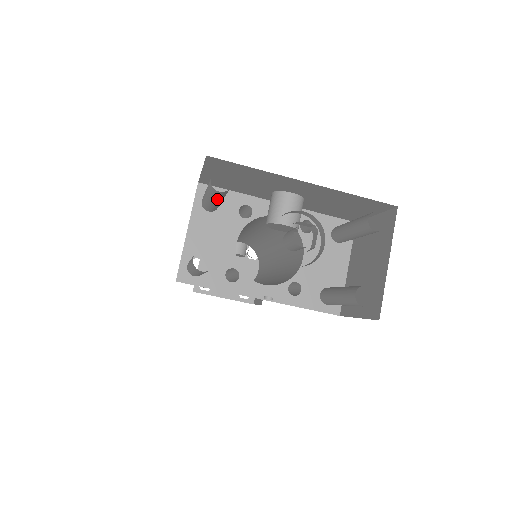
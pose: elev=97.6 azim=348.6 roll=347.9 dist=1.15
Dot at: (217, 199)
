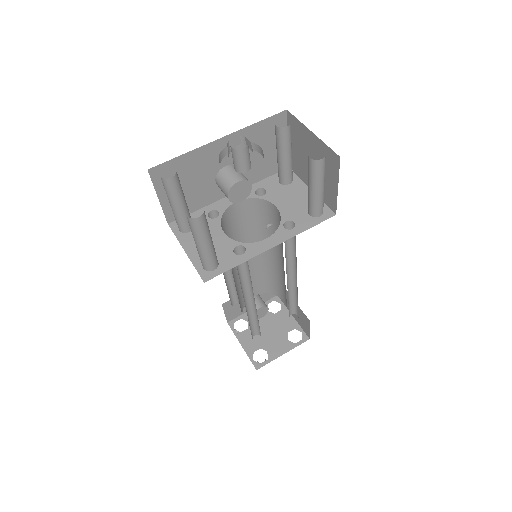
Dot at: (179, 197)
